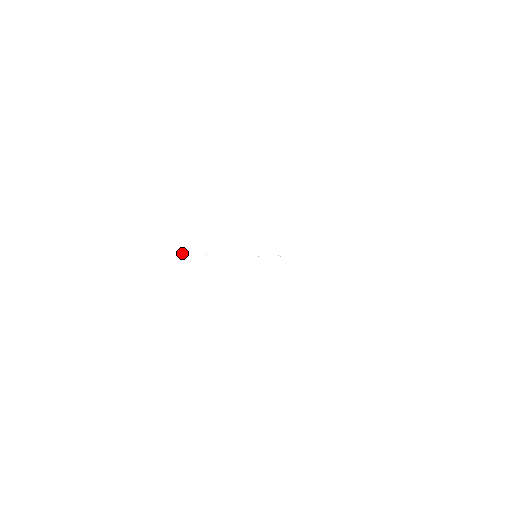
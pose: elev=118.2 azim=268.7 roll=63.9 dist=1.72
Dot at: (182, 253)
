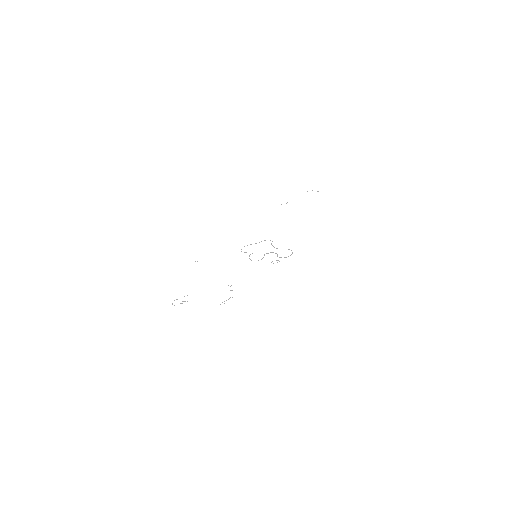
Dot at: occluded
